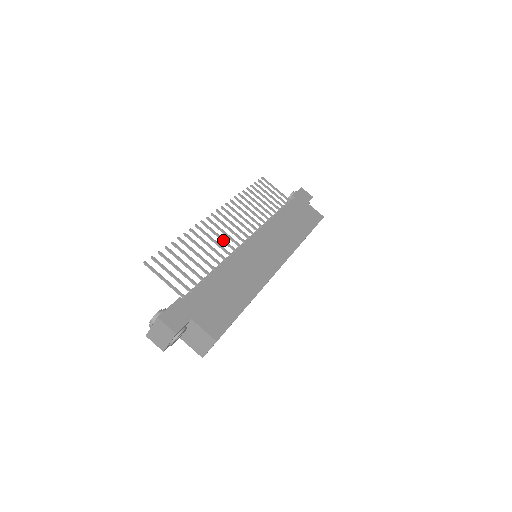
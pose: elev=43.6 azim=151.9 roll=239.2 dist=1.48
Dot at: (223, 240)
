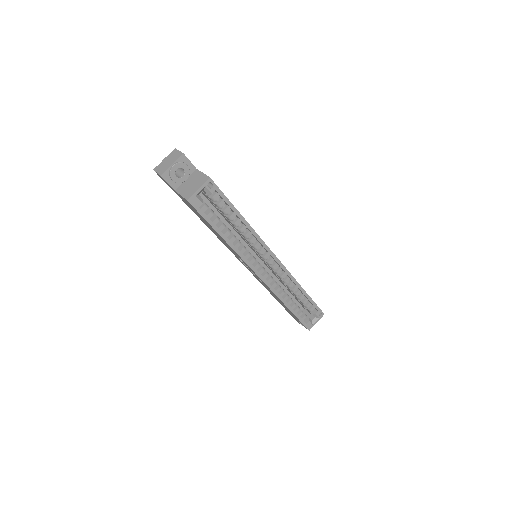
Dot at: occluded
